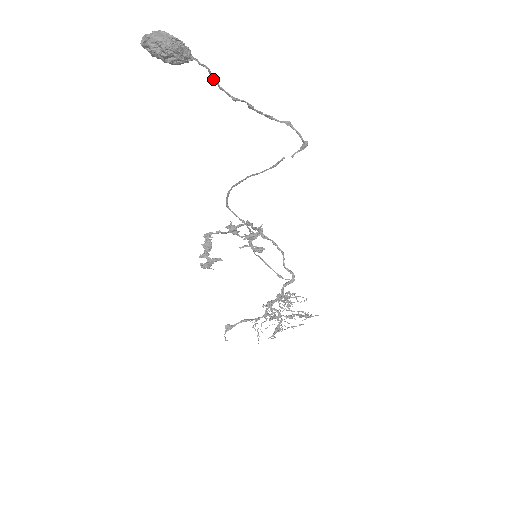
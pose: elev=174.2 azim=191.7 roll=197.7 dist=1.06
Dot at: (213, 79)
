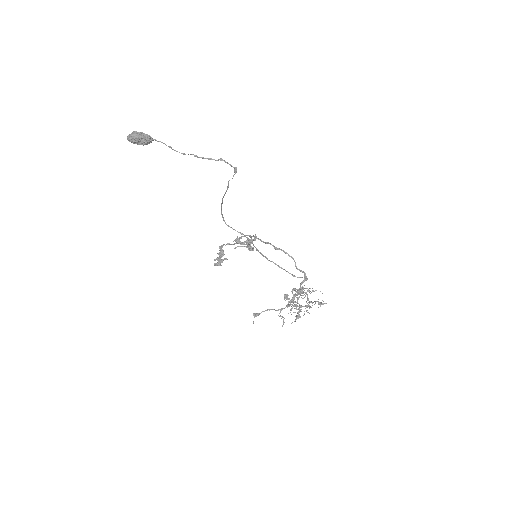
Dot at: occluded
